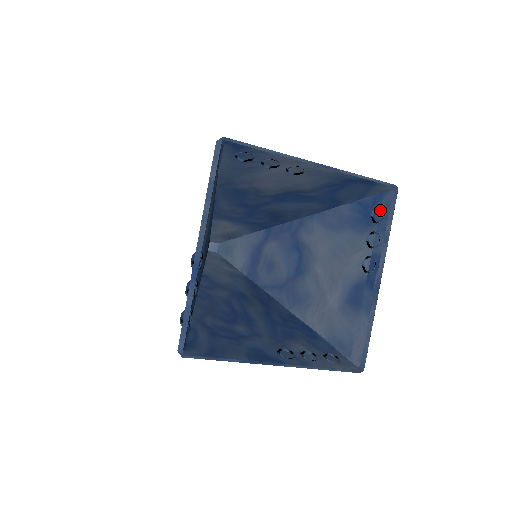
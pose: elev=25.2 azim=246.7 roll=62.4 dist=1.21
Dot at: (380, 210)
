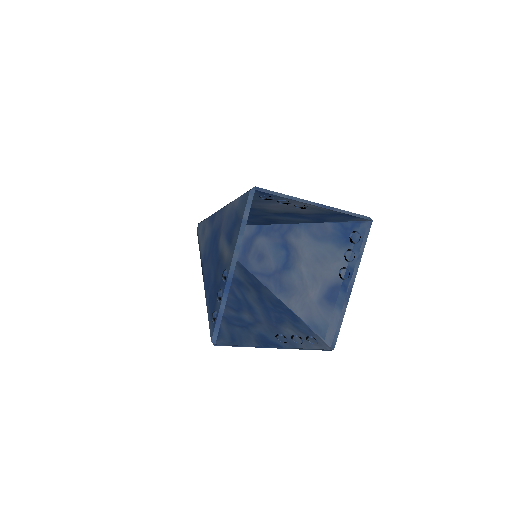
Dot at: (357, 234)
